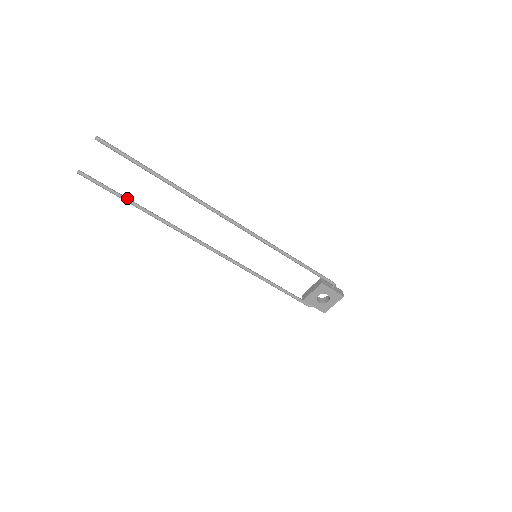
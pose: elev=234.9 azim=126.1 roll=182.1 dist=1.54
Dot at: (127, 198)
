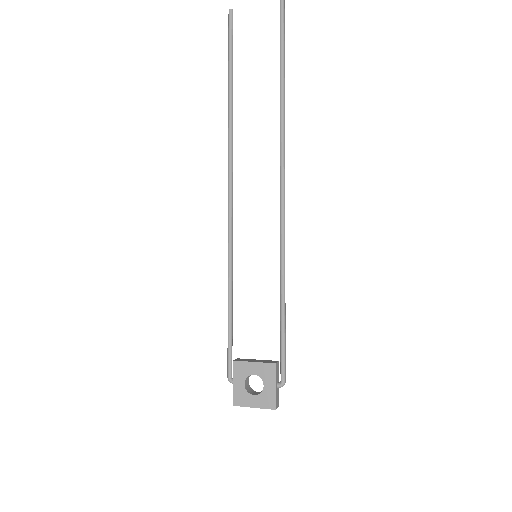
Dot at: occluded
